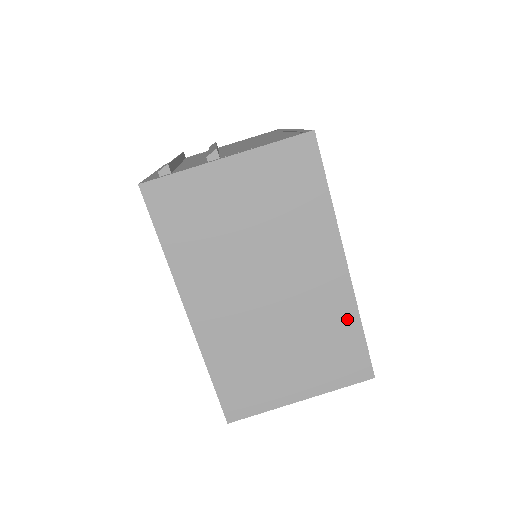
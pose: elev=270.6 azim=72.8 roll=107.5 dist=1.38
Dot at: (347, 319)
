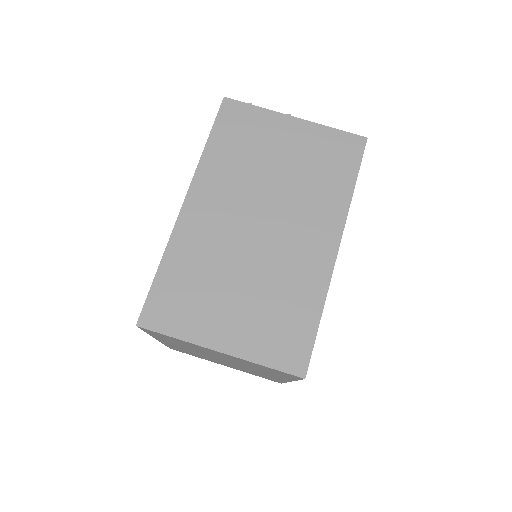
Dot at: (312, 296)
